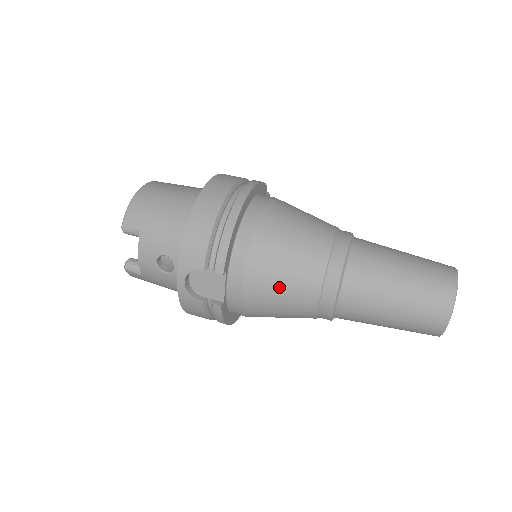
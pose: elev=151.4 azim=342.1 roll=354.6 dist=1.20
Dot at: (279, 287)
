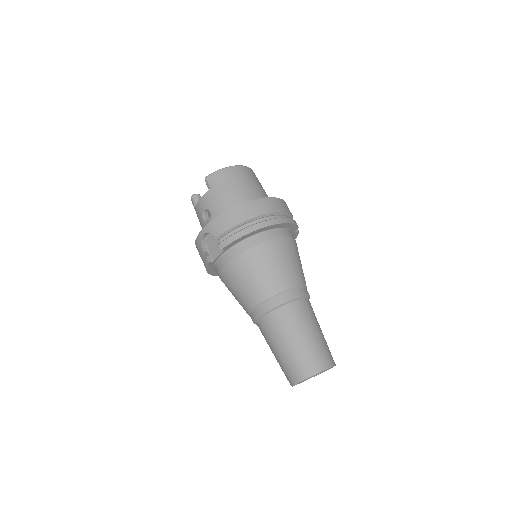
Dot at: (241, 282)
